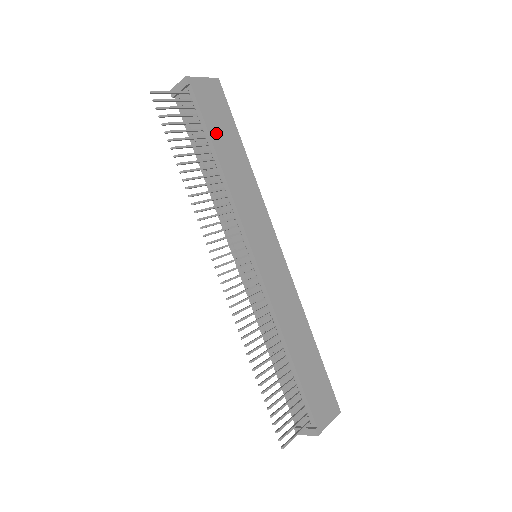
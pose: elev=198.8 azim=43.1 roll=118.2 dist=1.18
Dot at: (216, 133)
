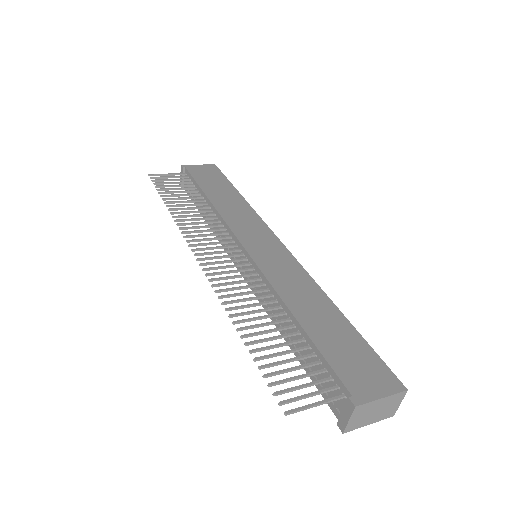
Dot at: (207, 186)
